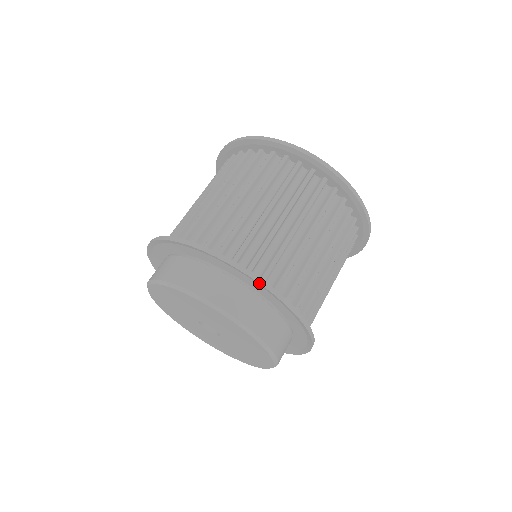
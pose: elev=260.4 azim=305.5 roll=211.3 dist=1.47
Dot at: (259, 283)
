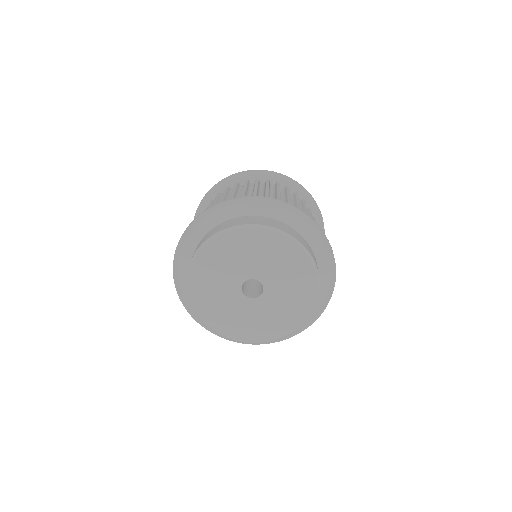
Dot at: (264, 198)
